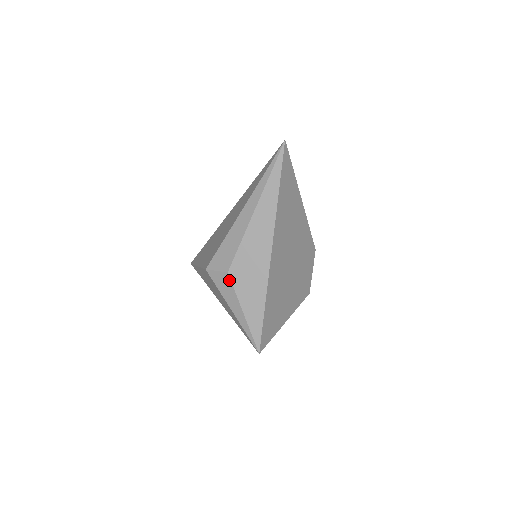
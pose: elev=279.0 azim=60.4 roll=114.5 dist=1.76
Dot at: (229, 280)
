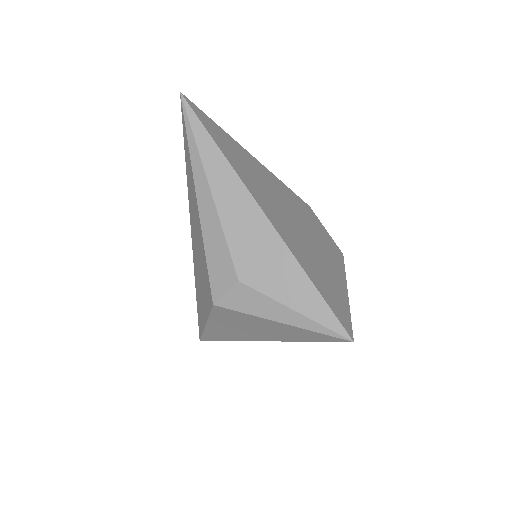
Dot at: (247, 289)
